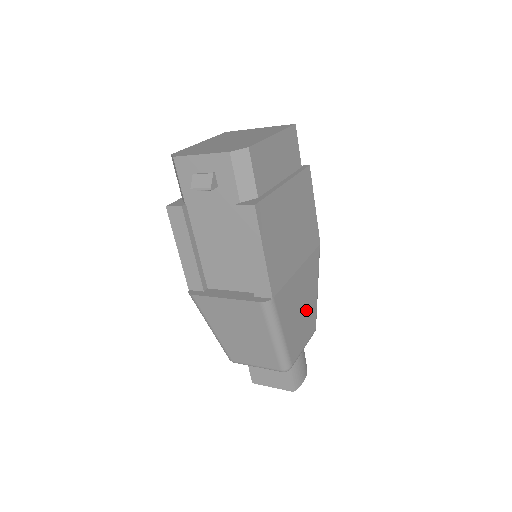
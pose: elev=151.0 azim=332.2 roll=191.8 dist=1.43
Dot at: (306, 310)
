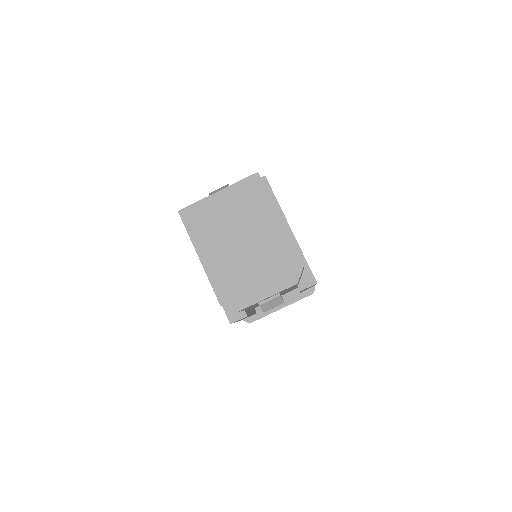
Dot at: occluded
